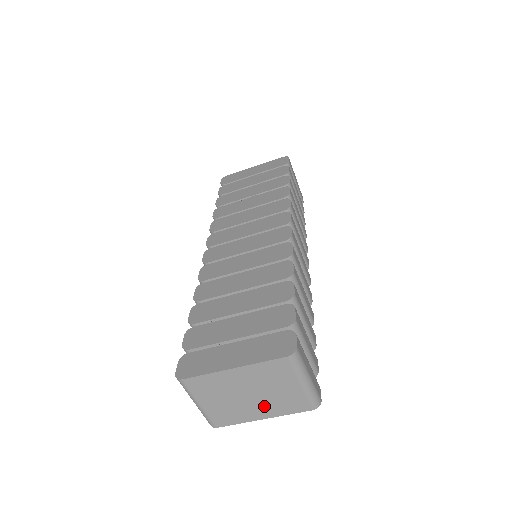
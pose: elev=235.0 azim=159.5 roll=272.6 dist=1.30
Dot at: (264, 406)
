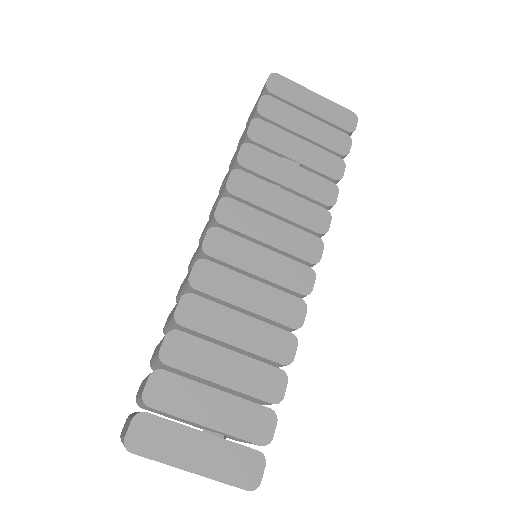
Dot at: occluded
